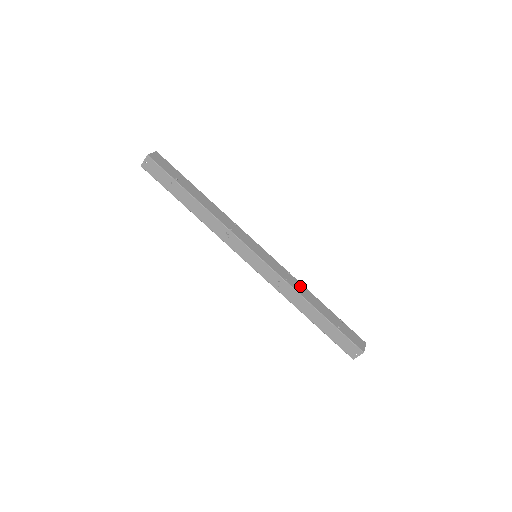
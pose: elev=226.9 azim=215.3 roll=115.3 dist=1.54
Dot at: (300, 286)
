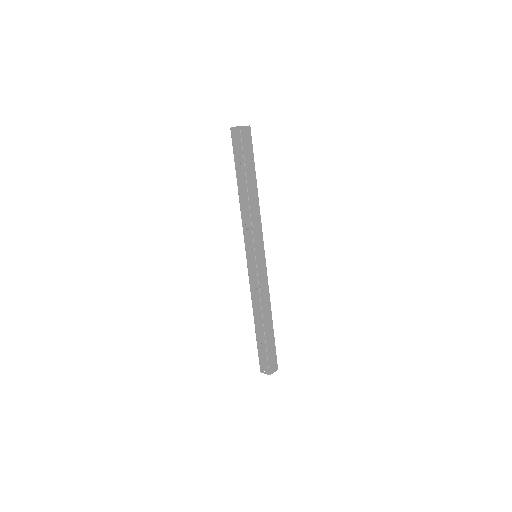
Dot at: (267, 300)
